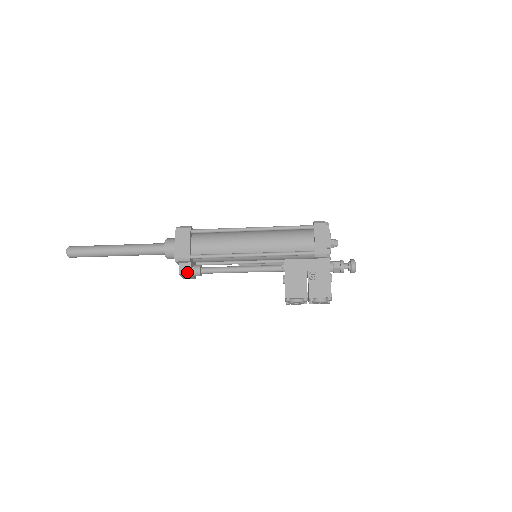
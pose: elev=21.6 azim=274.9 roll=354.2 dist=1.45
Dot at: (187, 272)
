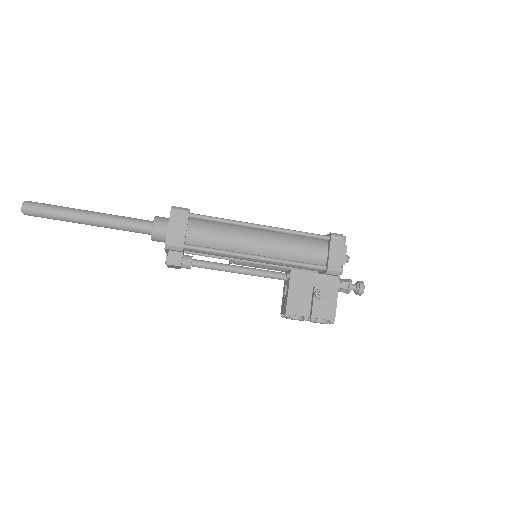
Dot at: (177, 263)
